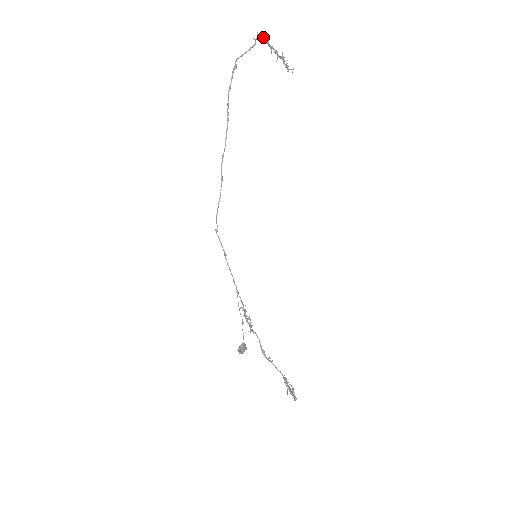
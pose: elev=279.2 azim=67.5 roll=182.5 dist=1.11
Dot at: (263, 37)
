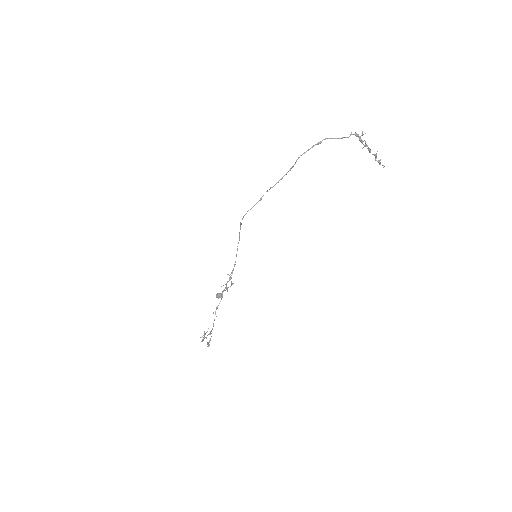
Dot at: (361, 135)
